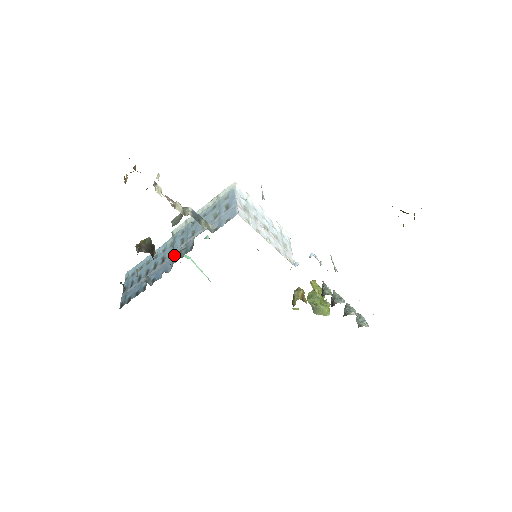
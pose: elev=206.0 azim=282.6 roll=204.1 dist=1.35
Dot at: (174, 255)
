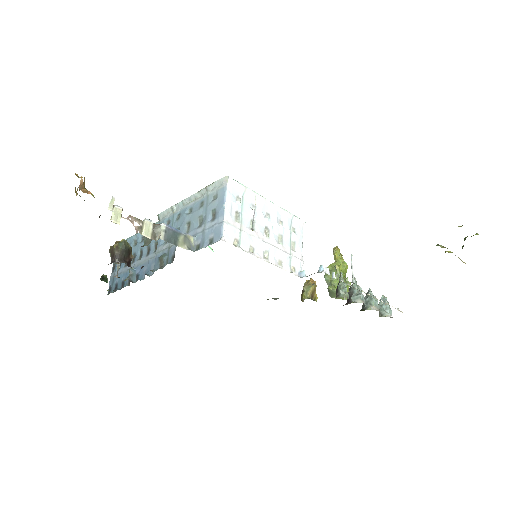
Dot at: (156, 256)
